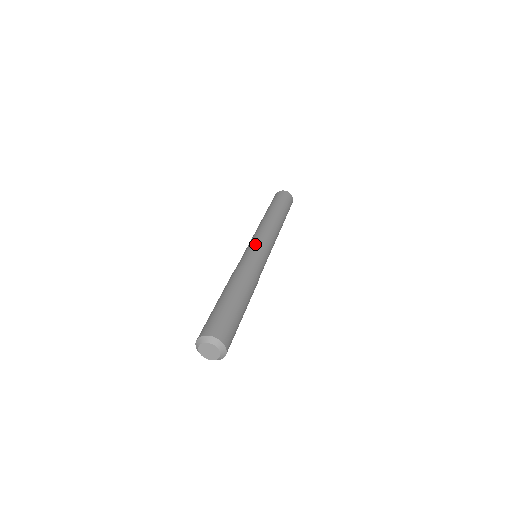
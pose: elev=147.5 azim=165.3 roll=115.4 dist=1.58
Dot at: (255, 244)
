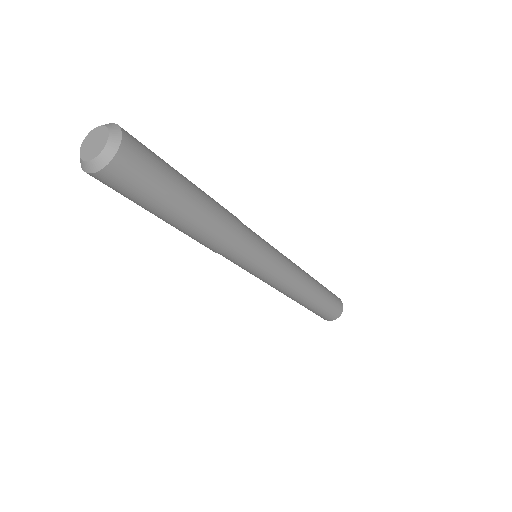
Dot at: occluded
